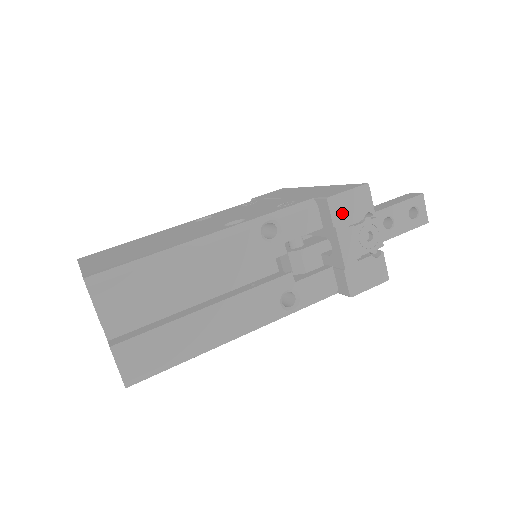
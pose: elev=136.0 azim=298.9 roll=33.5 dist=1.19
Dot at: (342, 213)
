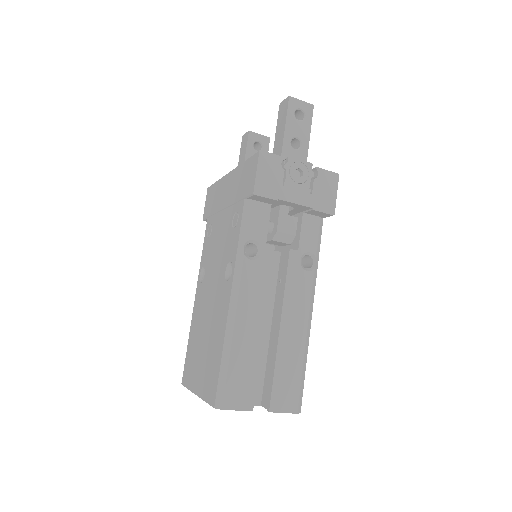
Dot at: (271, 187)
